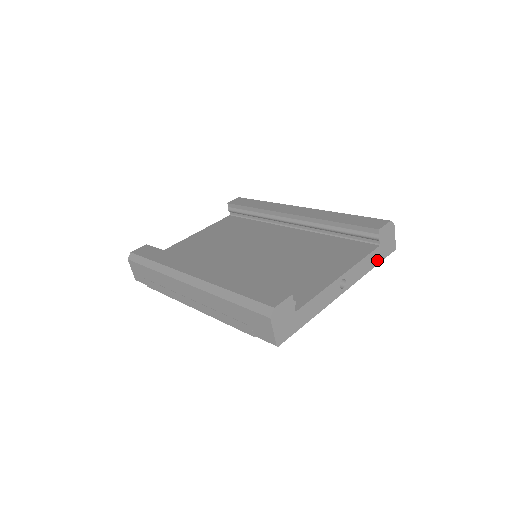
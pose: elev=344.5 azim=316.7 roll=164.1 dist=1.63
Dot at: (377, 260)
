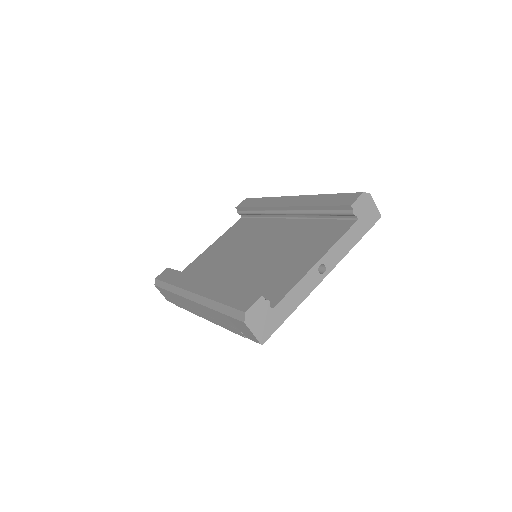
Dot at: (359, 234)
